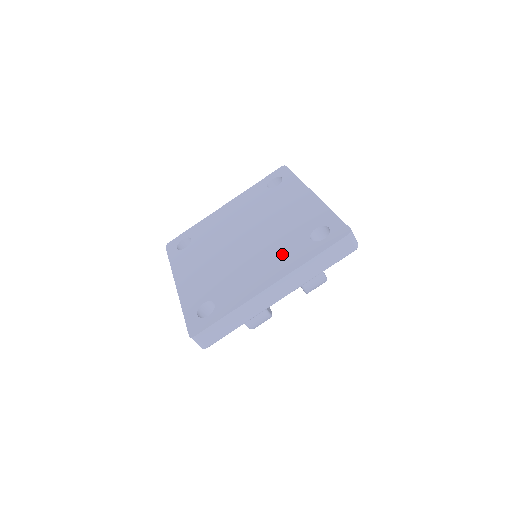
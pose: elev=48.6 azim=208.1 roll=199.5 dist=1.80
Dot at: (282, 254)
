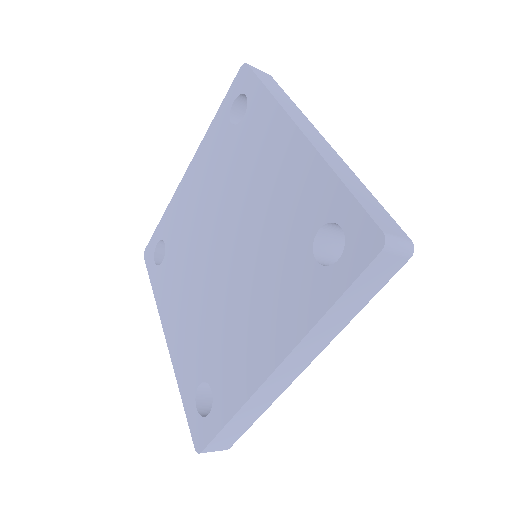
Dot at: (277, 294)
